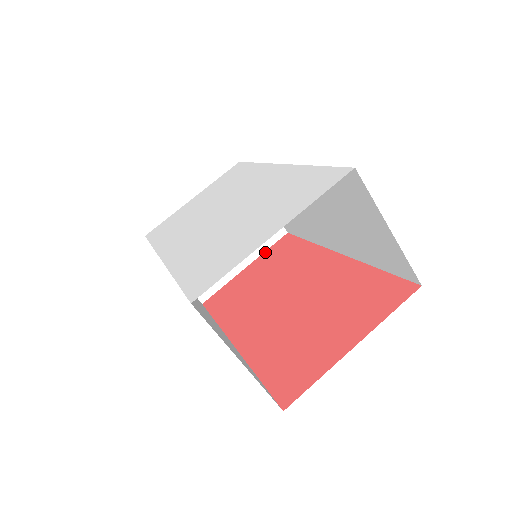
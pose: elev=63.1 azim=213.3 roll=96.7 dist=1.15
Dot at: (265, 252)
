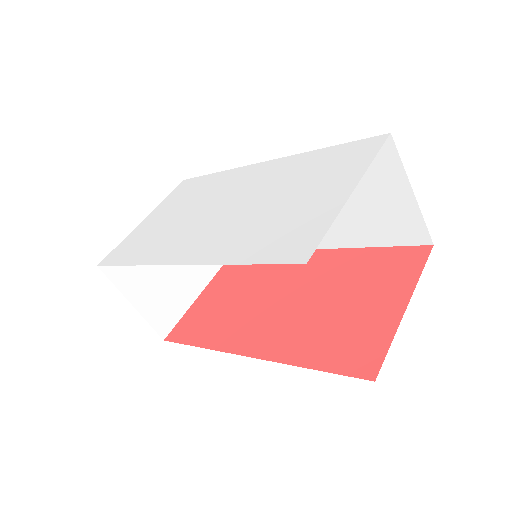
Dot at: (217, 274)
